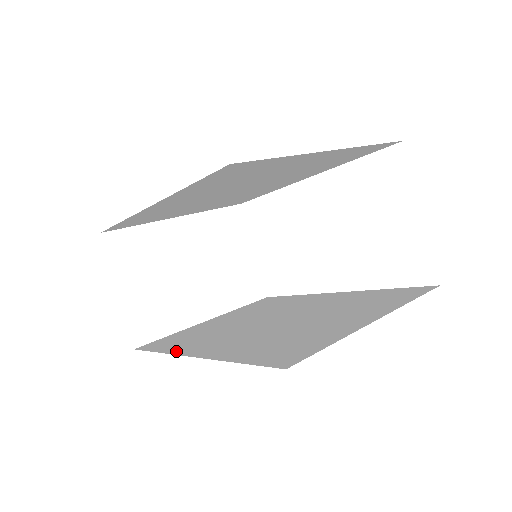
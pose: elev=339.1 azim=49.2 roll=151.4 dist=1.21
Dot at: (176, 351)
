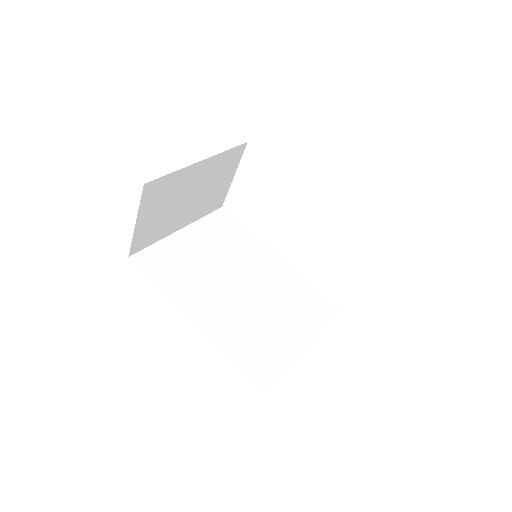
Dot at: (176, 298)
